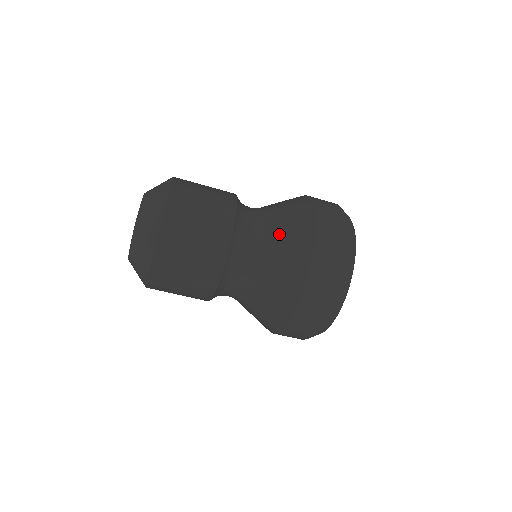
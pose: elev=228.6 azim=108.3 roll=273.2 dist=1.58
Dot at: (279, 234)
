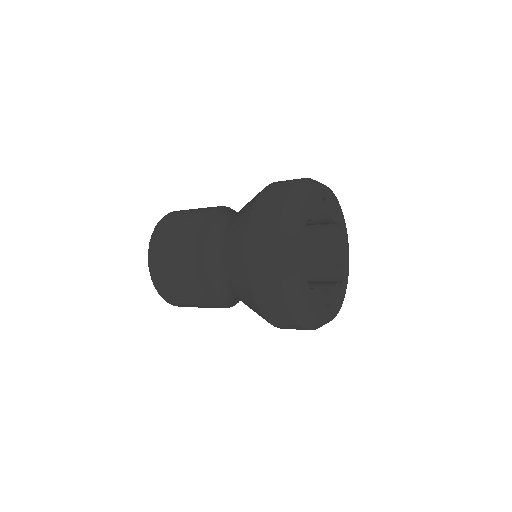
Dot at: (244, 302)
